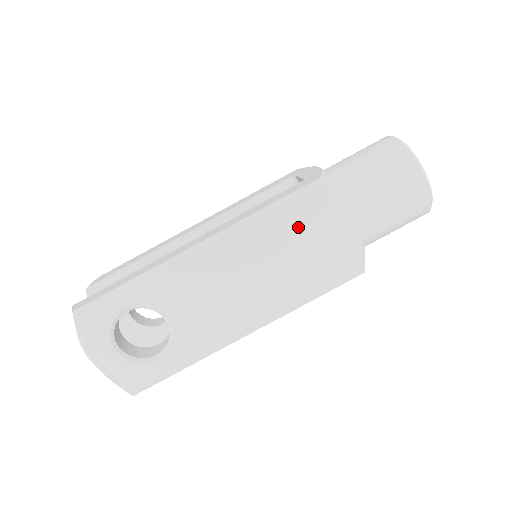
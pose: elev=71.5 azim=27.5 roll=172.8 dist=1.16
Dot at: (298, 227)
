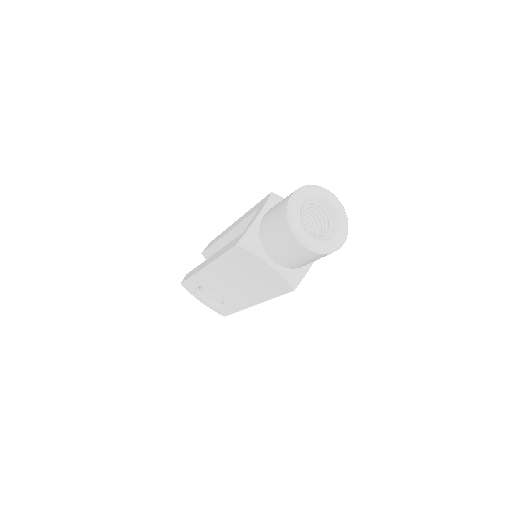
Dot at: (243, 266)
